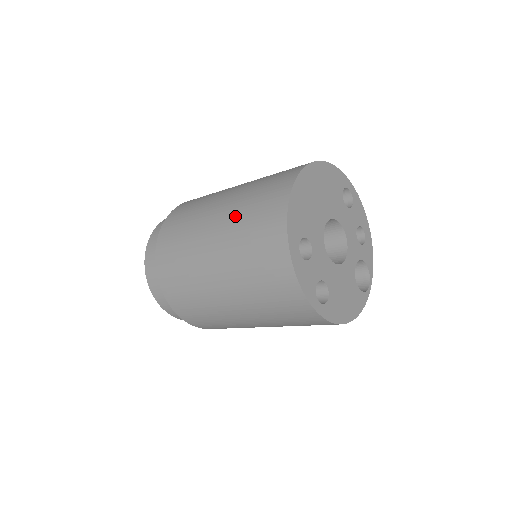
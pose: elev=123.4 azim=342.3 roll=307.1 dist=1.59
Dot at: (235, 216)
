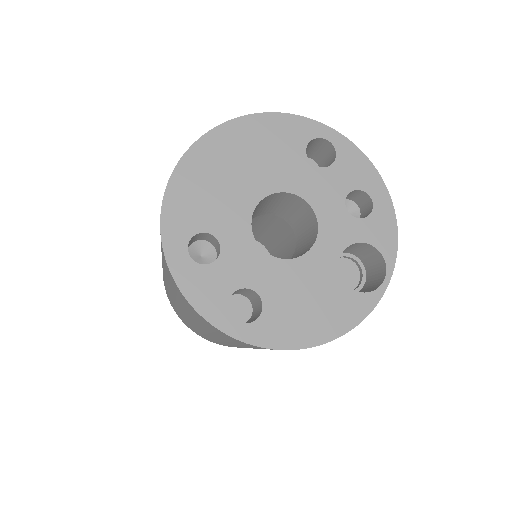
Dot at: occluded
